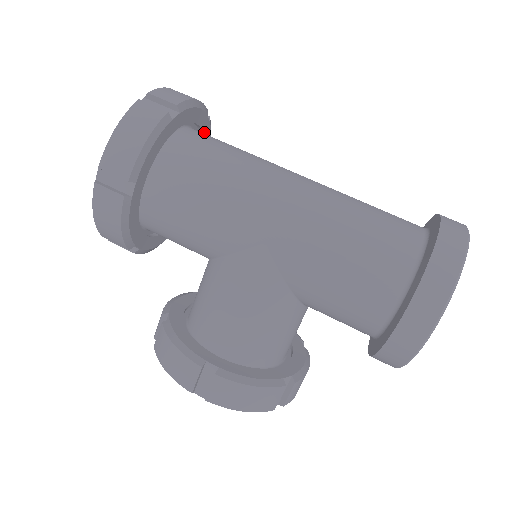
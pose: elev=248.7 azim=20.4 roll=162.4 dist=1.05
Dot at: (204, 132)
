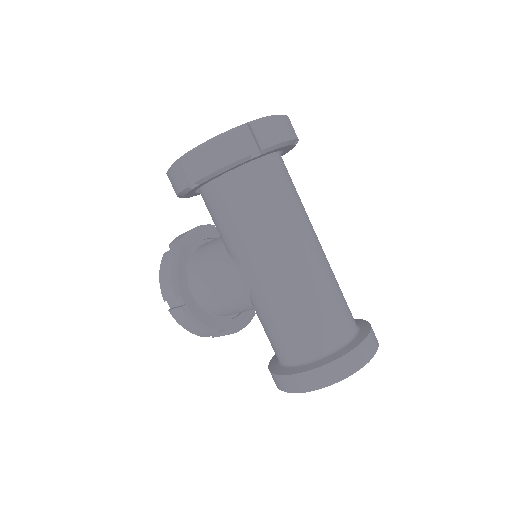
Dot at: (286, 149)
